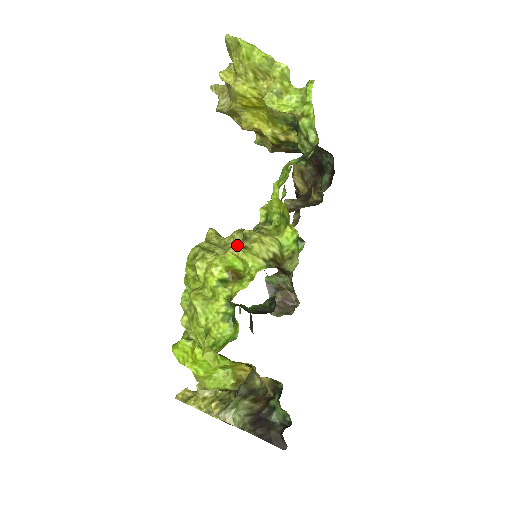
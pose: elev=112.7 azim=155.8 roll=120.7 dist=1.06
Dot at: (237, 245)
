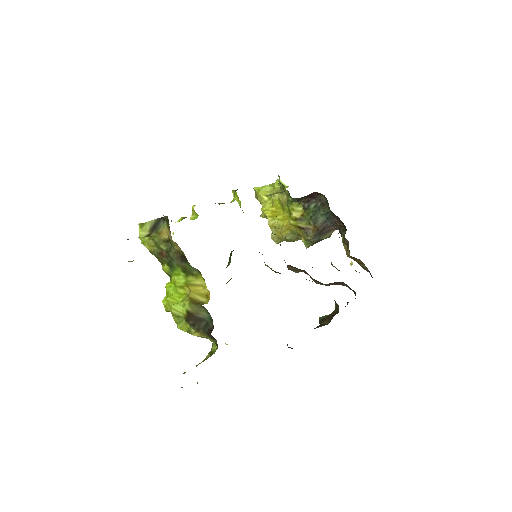
Dot at: occluded
